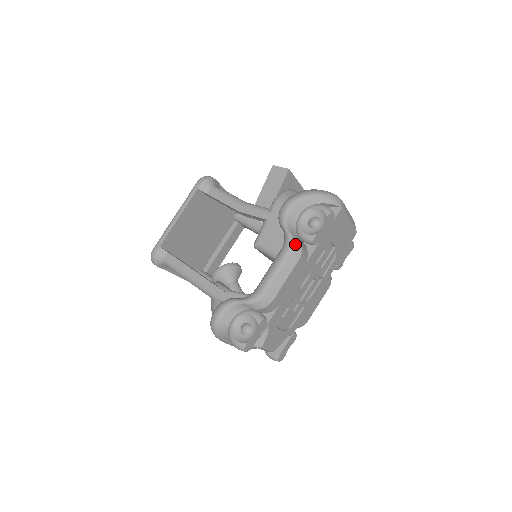
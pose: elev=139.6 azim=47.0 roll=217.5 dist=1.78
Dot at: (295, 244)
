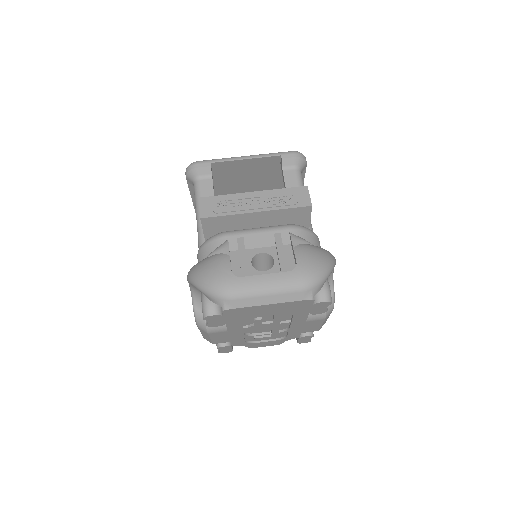
Dot at: (198, 321)
